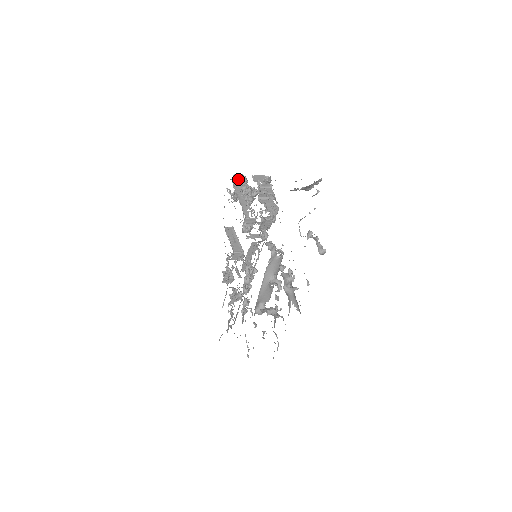
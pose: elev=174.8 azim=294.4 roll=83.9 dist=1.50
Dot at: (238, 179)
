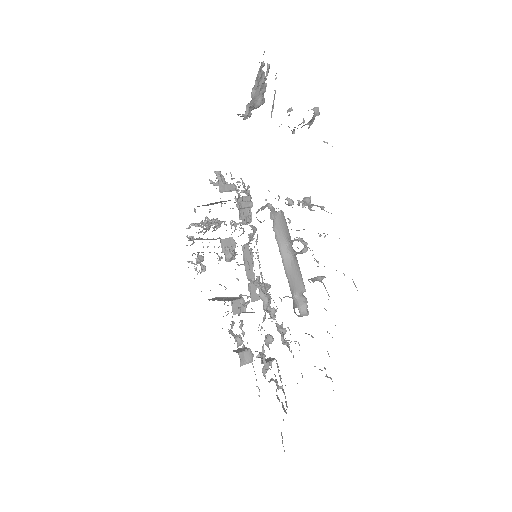
Dot at: (192, 225)
